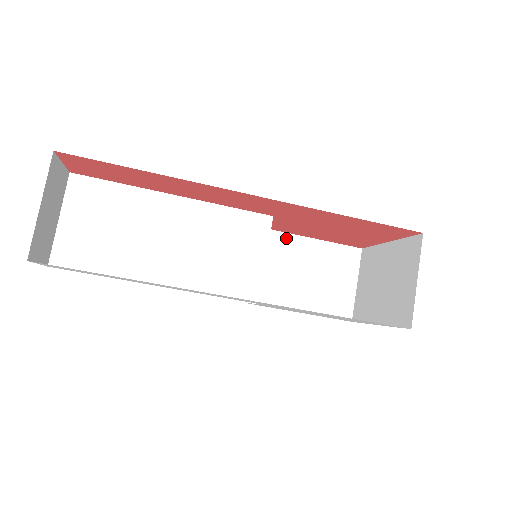
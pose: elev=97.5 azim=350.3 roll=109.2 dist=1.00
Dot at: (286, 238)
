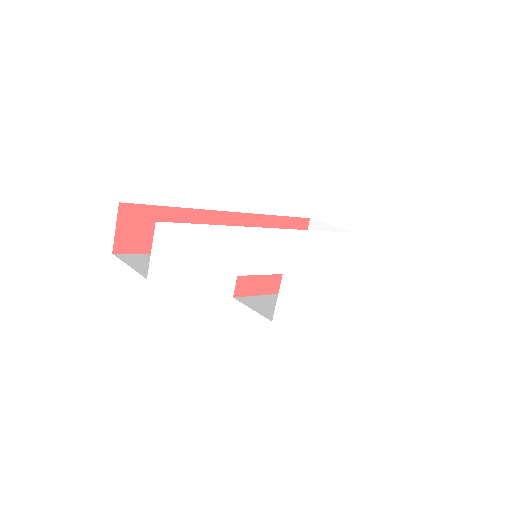
Dot at: (253, 298)
